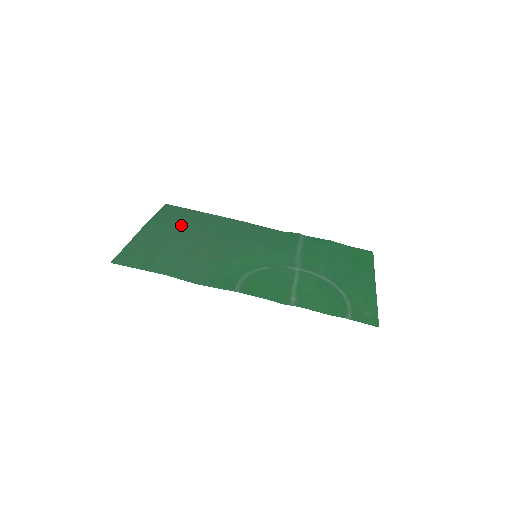
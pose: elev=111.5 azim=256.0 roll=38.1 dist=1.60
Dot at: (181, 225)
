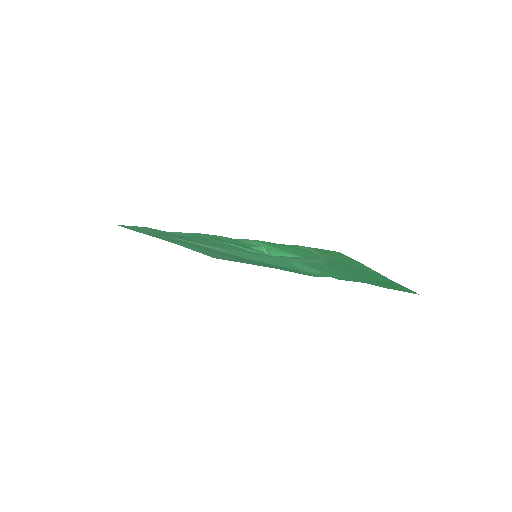
Dot at: (209, 251)
